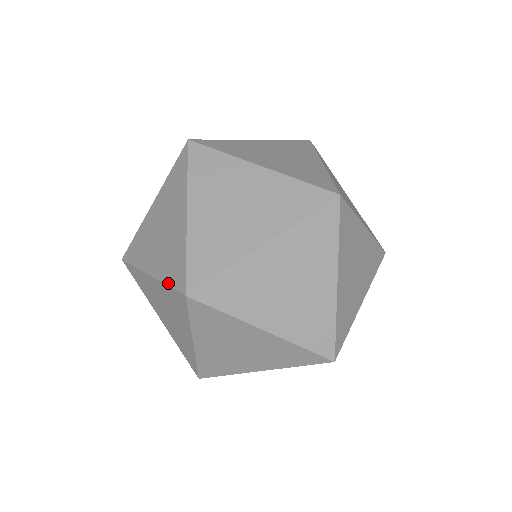
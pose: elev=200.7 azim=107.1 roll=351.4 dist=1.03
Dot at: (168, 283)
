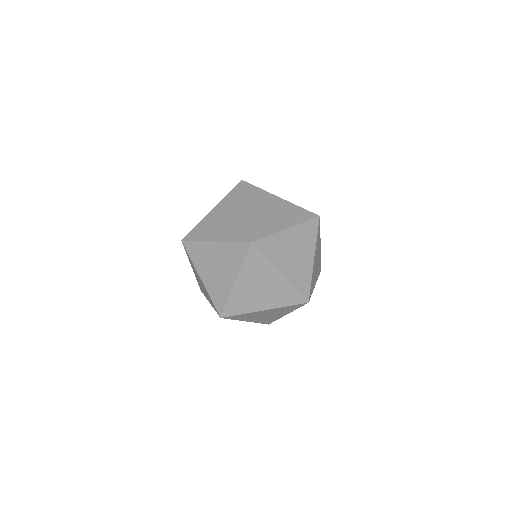
Dot at: (212, 300)
